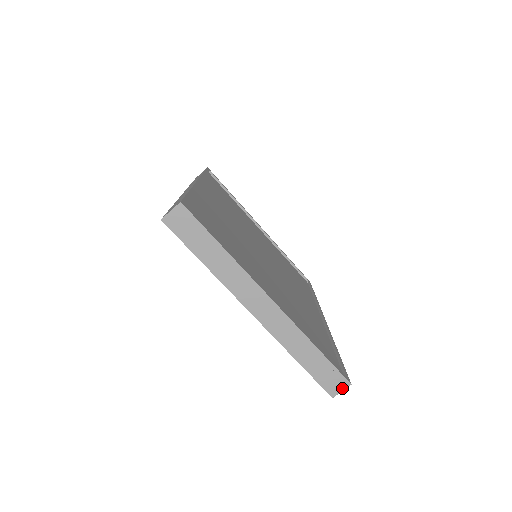
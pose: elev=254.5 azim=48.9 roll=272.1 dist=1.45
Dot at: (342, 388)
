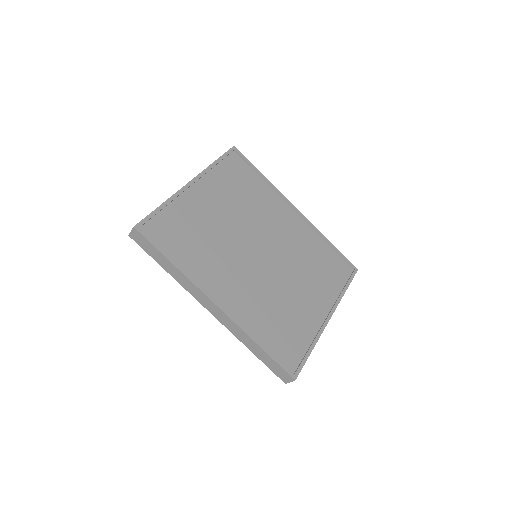
Dot at: occluded
